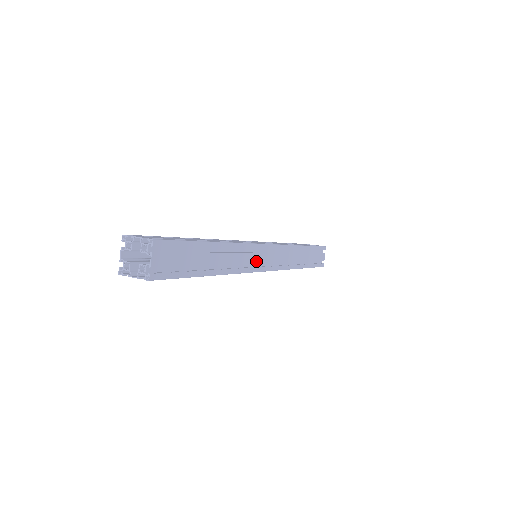
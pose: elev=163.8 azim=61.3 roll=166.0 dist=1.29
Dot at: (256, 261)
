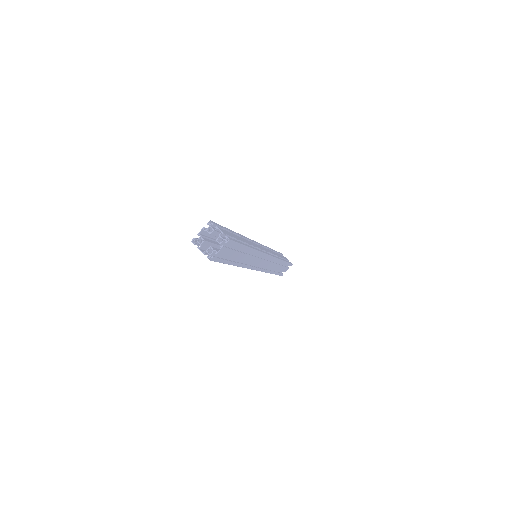
Dot at: (257, 263)
